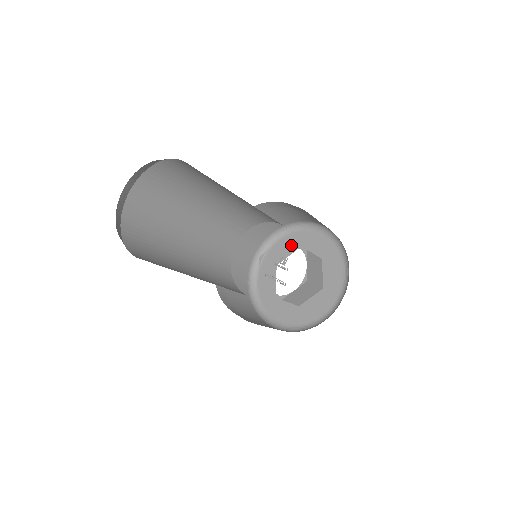
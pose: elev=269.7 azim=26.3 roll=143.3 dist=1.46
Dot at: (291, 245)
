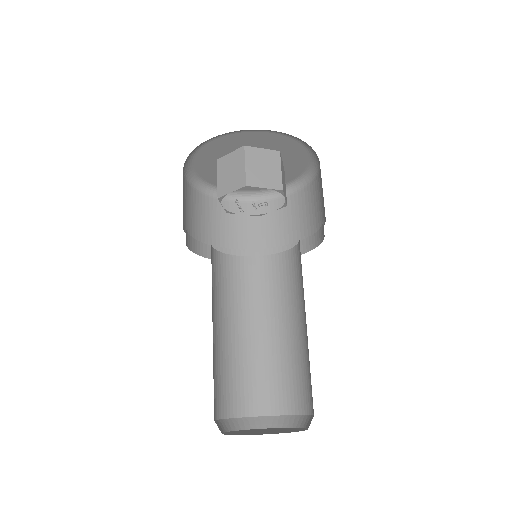
Dot at: (279, 145)
